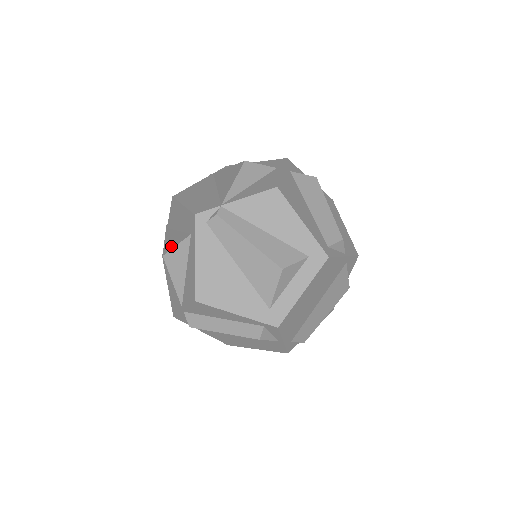
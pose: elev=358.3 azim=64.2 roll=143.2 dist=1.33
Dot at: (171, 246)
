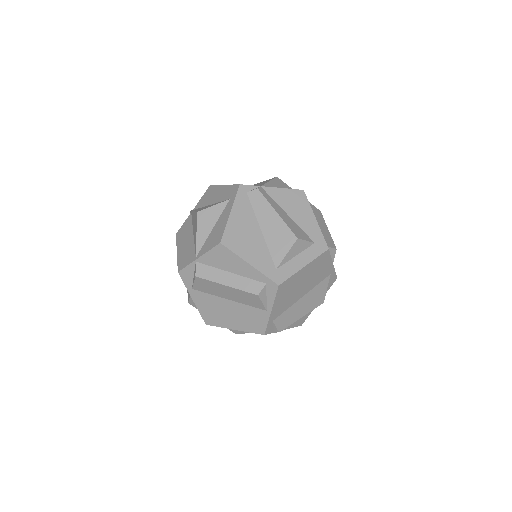
Dot at: (206, 207)
